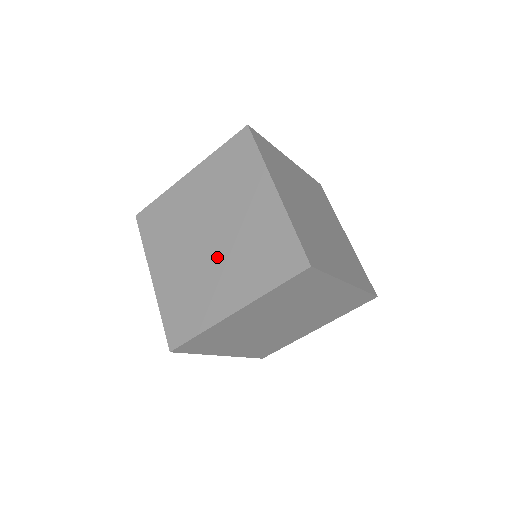
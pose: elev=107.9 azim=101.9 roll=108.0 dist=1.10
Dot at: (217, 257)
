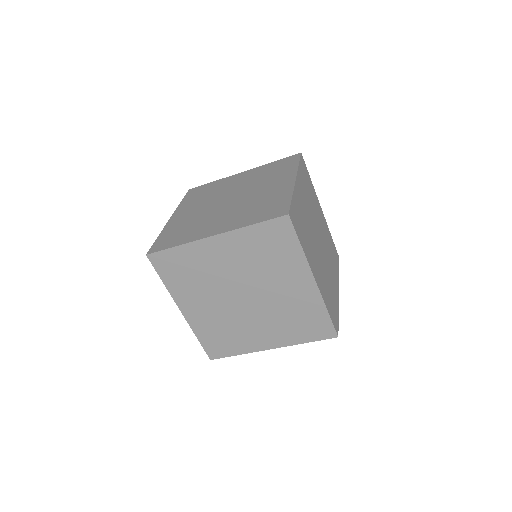
Dot at: (226, 209)
